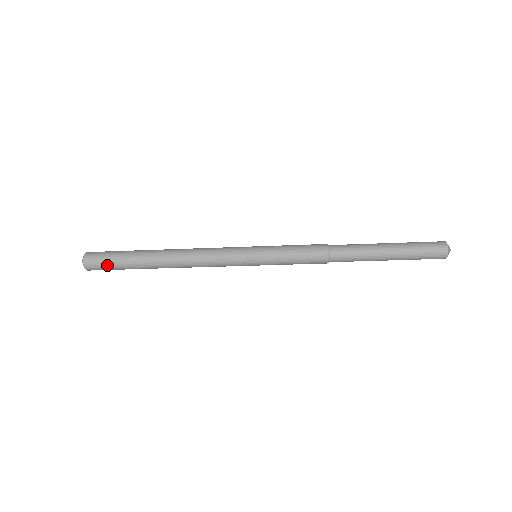
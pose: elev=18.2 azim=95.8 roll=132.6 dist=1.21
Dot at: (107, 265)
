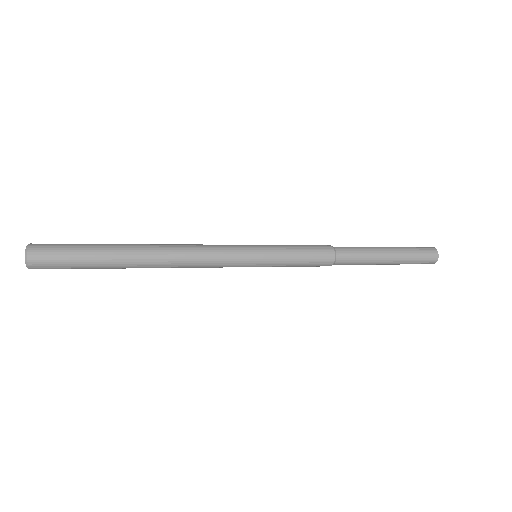
Dot at: (64, 255)
